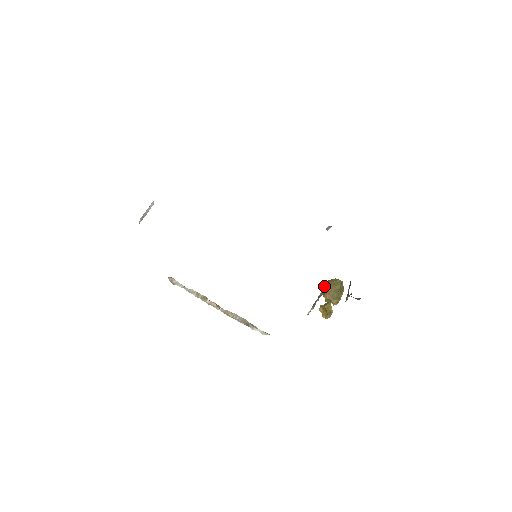
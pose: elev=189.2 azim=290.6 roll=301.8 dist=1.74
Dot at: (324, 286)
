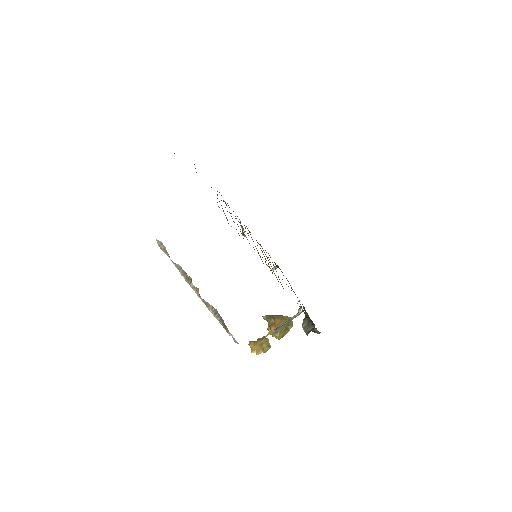
Dot at: (299, 310)
